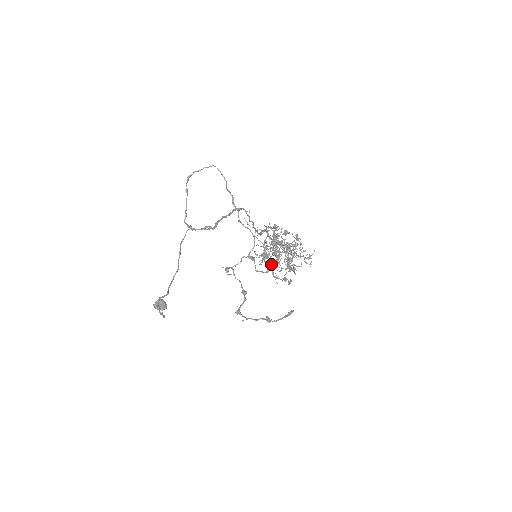
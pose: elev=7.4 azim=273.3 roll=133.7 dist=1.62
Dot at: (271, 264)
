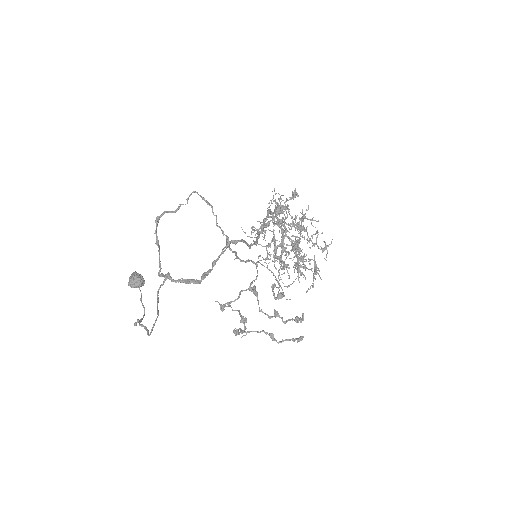
Dot at: (274, 249)
